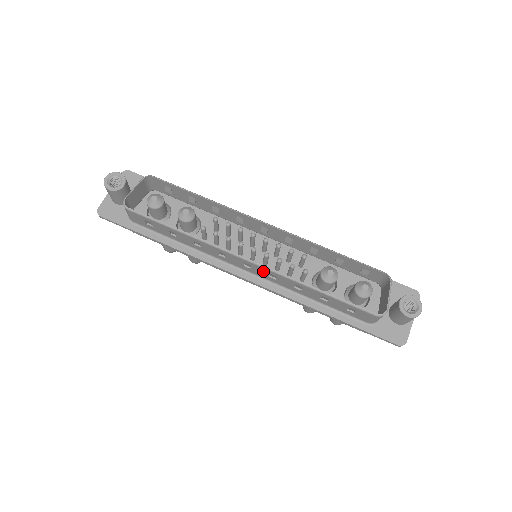
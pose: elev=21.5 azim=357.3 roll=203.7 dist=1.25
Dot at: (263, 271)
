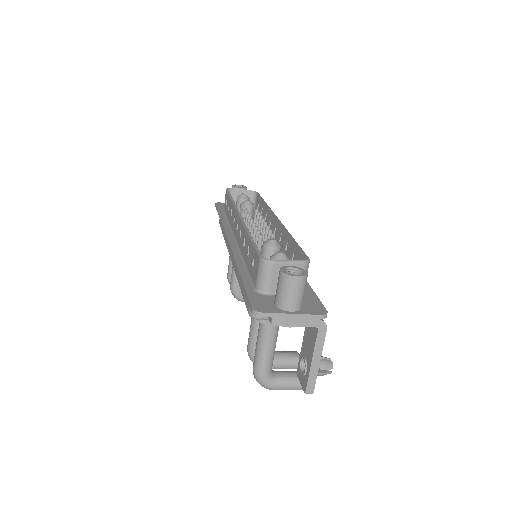
Dot at: (240, 228)
